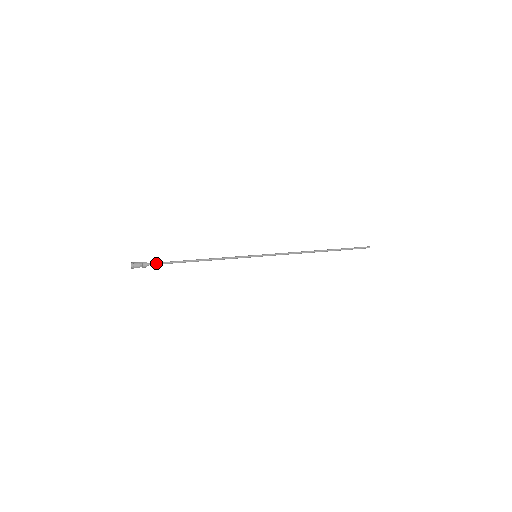
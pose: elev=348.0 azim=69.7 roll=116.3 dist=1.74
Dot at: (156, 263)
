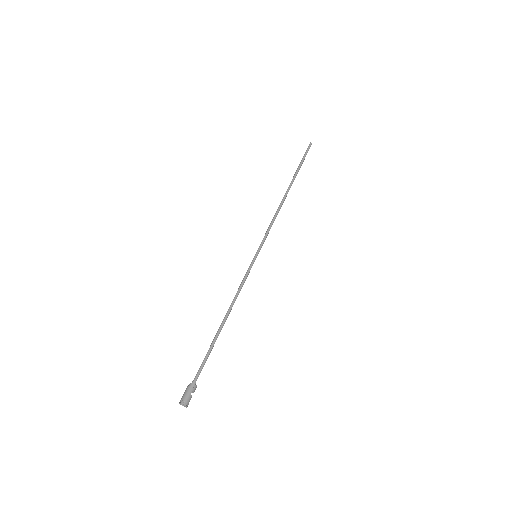
Dot at: occluded
